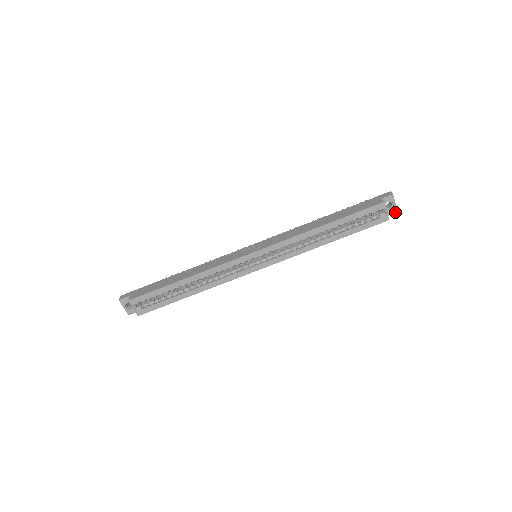
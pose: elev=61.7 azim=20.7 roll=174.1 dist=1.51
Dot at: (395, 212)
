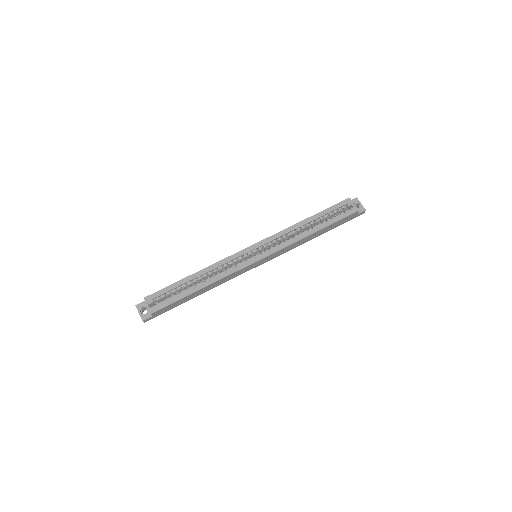
Dot at: (364, 210)
